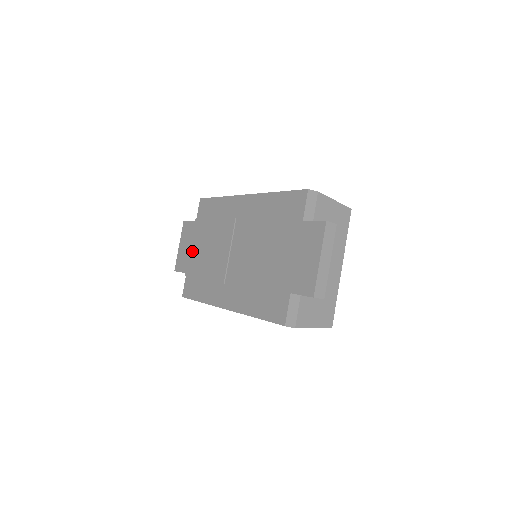
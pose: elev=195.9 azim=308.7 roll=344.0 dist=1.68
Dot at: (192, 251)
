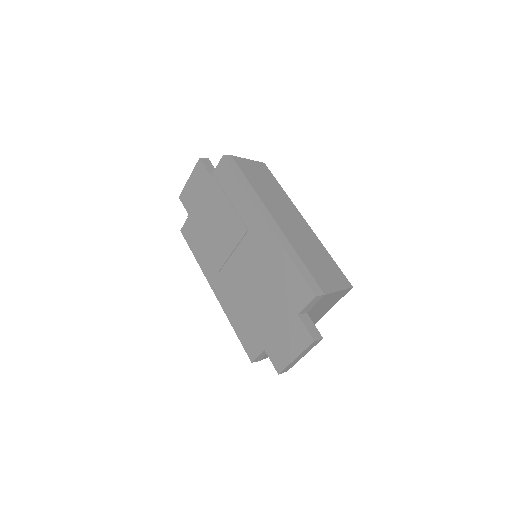
Dot at: (200, 203)
